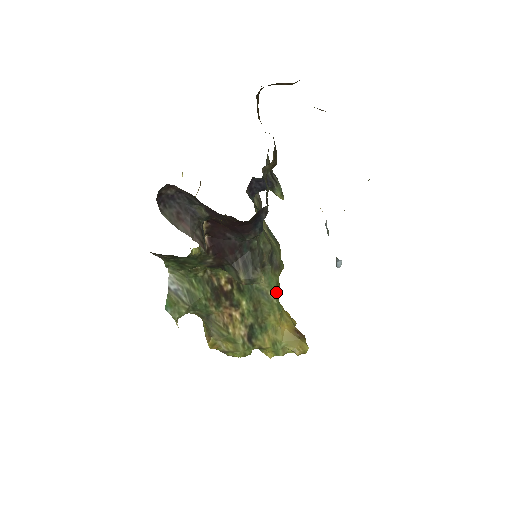
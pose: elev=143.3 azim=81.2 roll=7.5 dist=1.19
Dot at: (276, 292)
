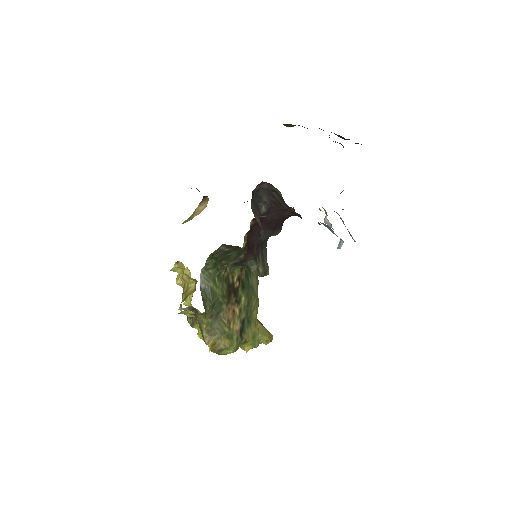
Dot at: occluded
